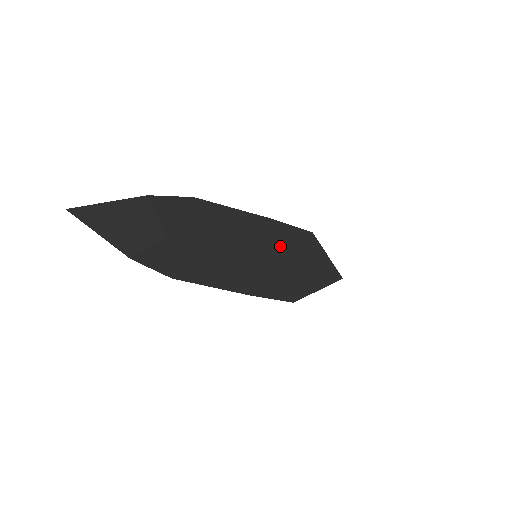
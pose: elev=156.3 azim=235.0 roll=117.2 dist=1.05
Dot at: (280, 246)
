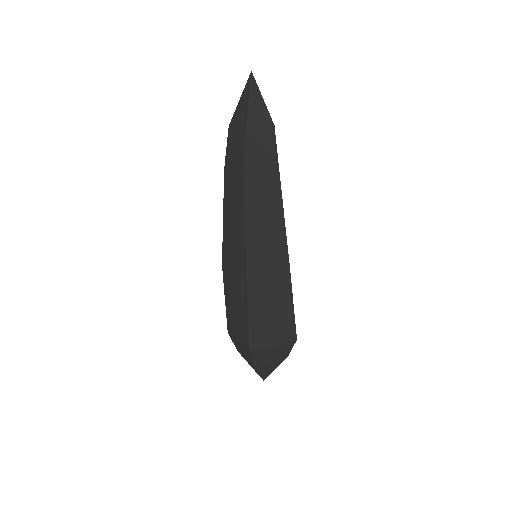
Dot at: occluded
